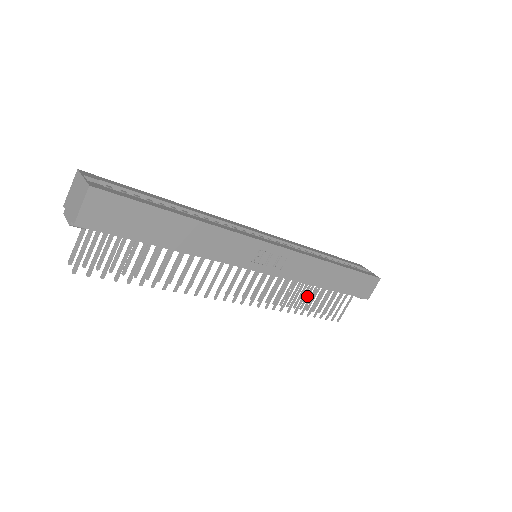
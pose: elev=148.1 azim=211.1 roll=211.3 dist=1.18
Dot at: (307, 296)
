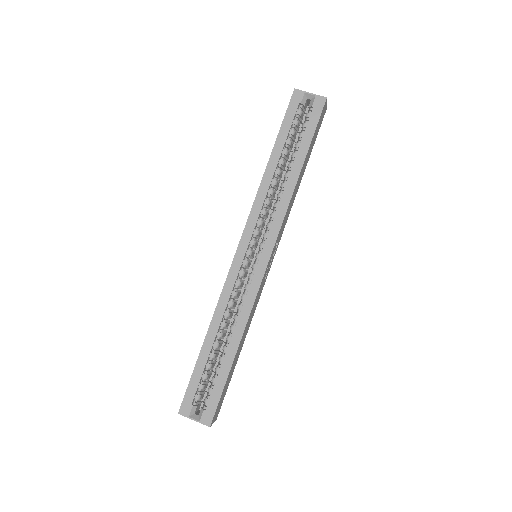
Dot at: occluded
